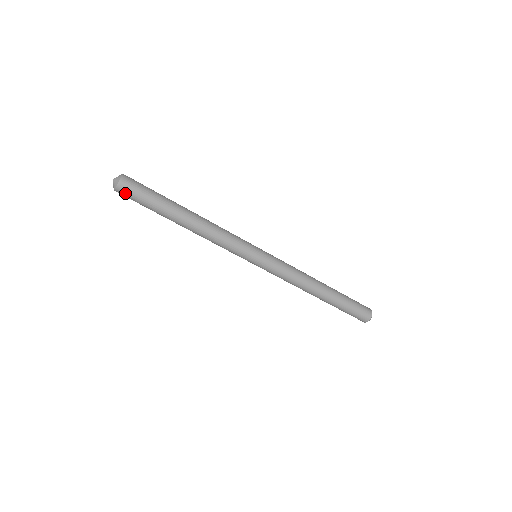
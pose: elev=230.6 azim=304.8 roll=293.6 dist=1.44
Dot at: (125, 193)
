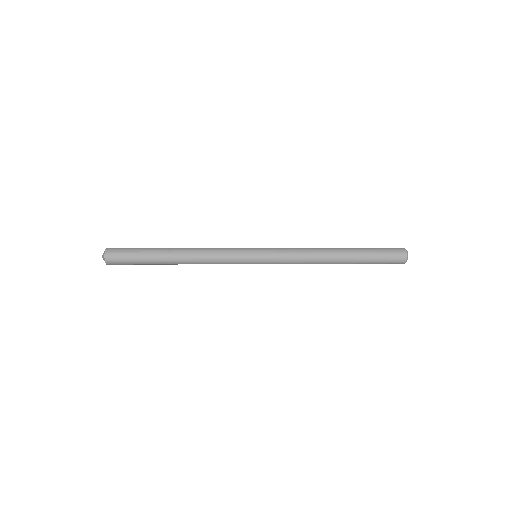
Dot at: (117, 264)
